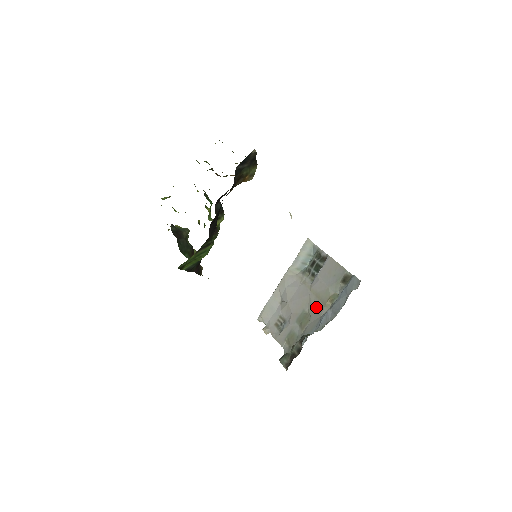
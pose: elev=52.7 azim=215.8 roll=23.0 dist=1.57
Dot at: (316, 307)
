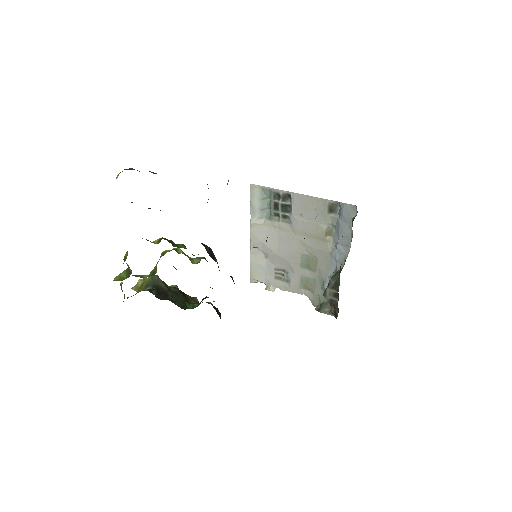
Dot at: (317, 247)
